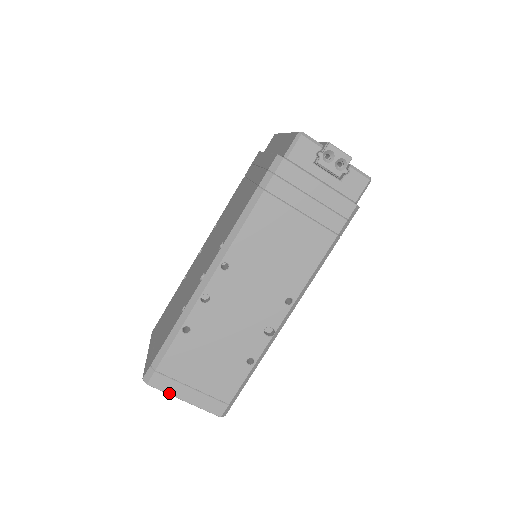
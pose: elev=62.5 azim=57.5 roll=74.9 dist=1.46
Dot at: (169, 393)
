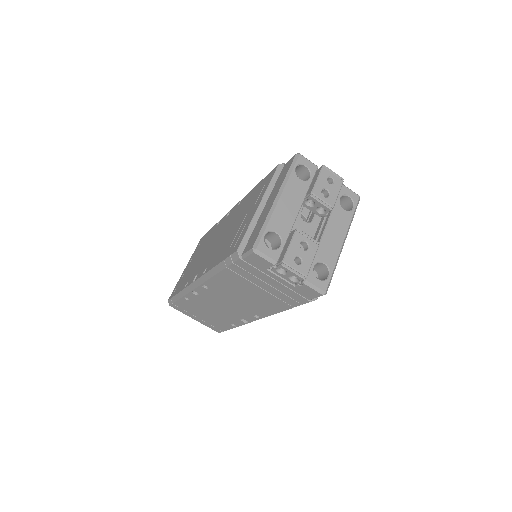
Dot at: (184, 313)
